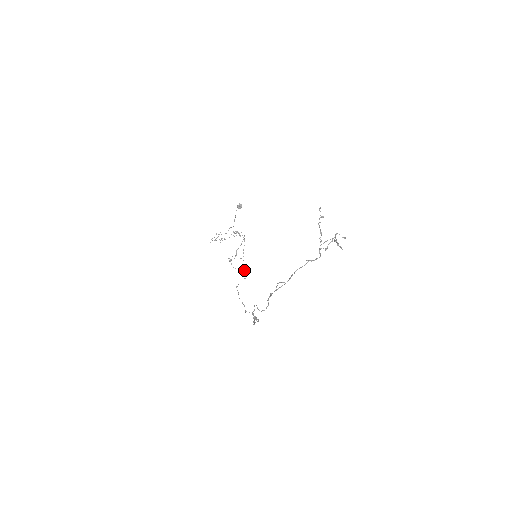
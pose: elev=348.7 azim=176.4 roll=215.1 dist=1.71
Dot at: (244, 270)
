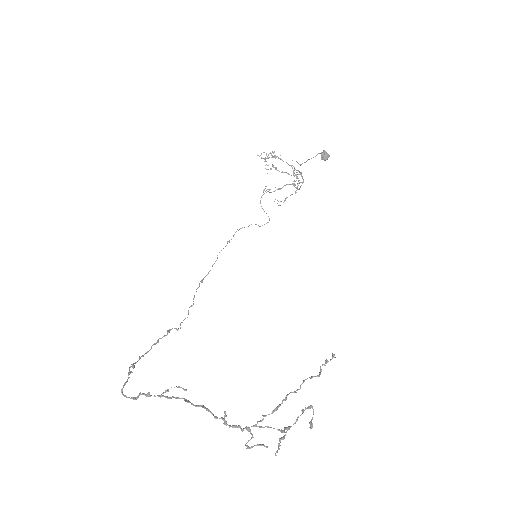
Dot at: (268, 216)
